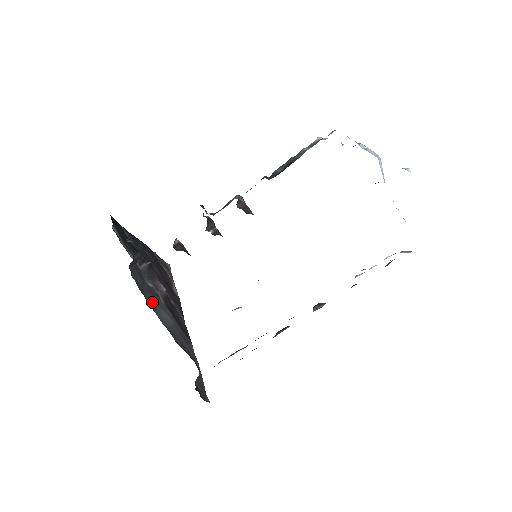
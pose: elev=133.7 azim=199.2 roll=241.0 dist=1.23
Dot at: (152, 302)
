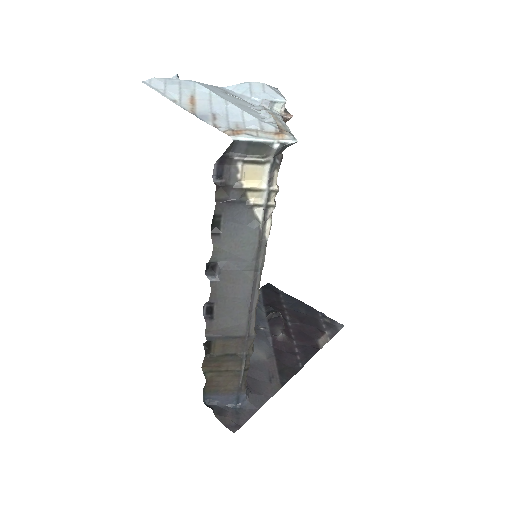
Dot at: occluded
